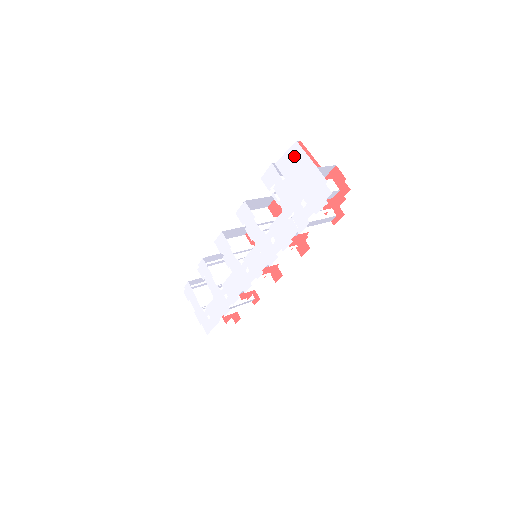
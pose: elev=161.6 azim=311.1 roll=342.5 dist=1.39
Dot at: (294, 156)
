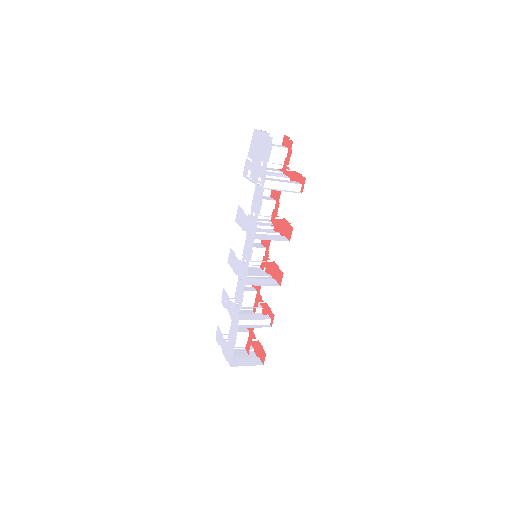
Dot at: (254, 139)
